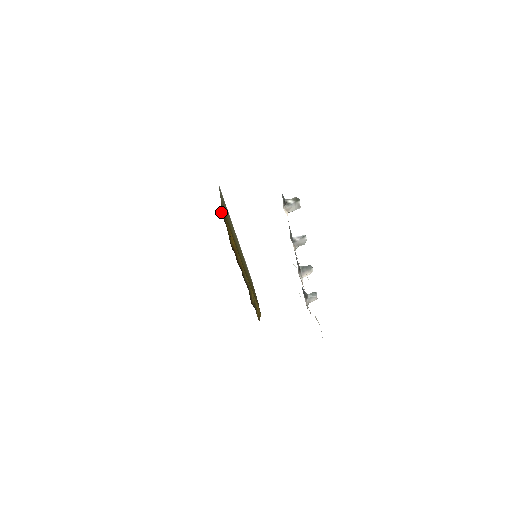
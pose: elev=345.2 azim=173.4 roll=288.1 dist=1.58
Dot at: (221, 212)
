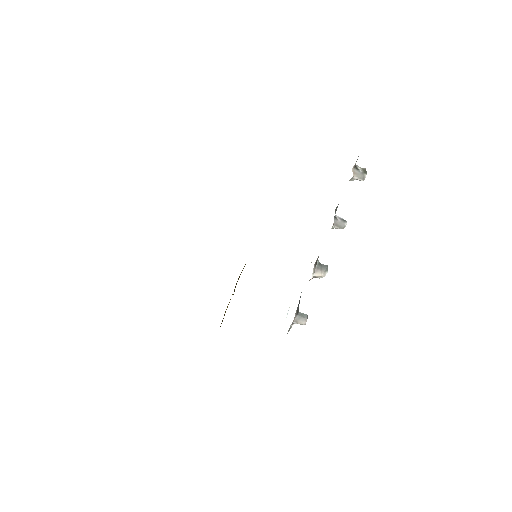
Dot at: occluded
